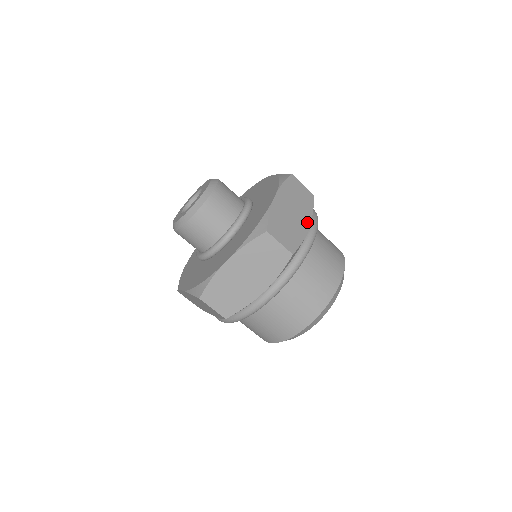
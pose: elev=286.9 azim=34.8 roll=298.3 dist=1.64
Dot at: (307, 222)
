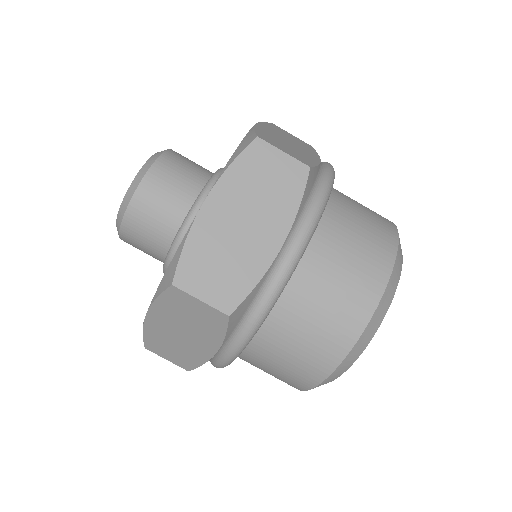
Dot at: (279, 236)
